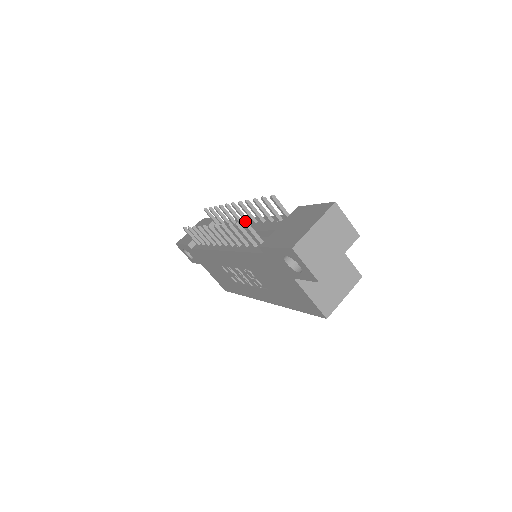
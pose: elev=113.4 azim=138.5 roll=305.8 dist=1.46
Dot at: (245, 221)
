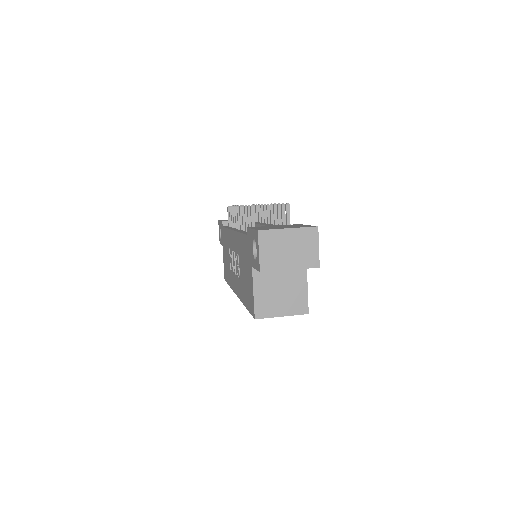
Dot at: occluded
